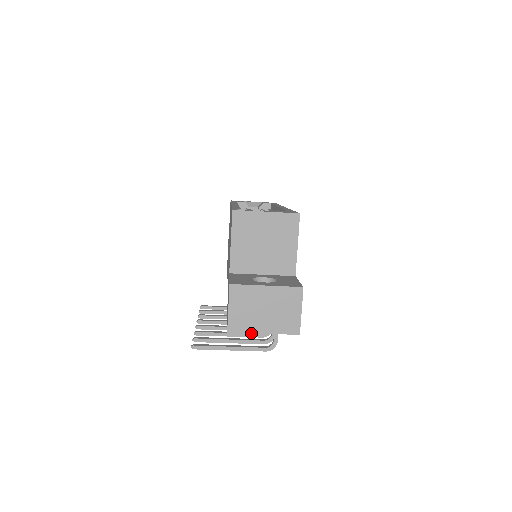
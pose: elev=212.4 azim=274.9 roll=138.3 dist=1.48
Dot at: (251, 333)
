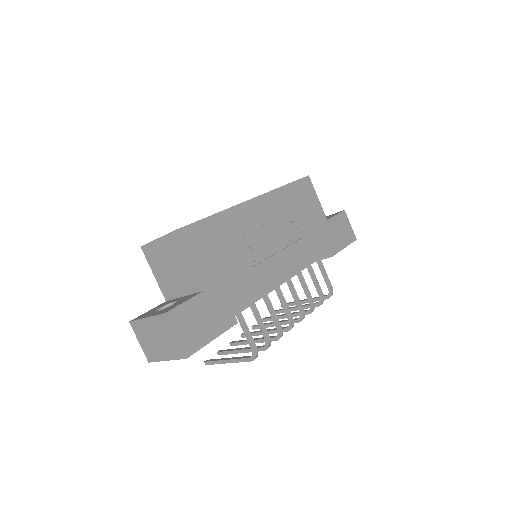
Dot at: occluded
